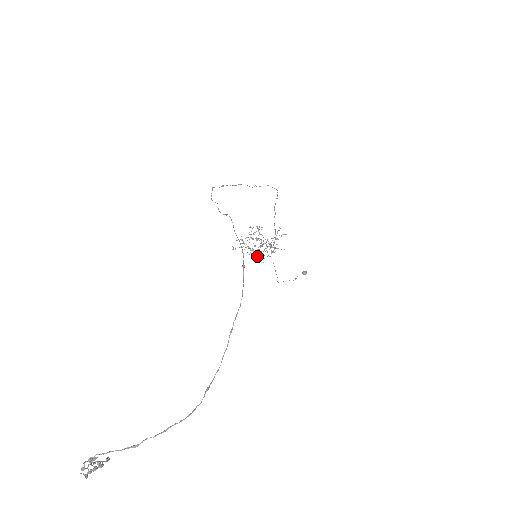
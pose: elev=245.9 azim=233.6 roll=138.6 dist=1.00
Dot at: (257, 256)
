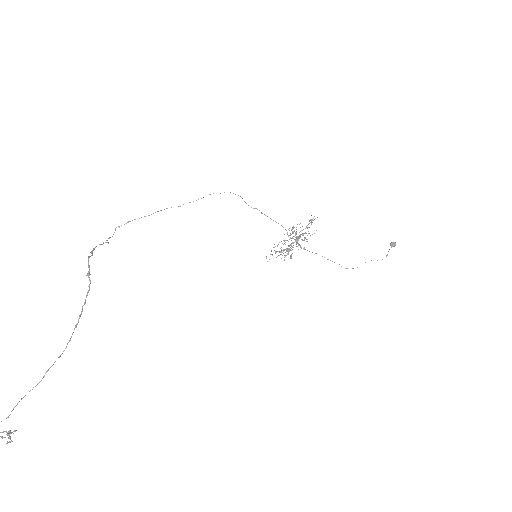
Dot at: (287, 254)
